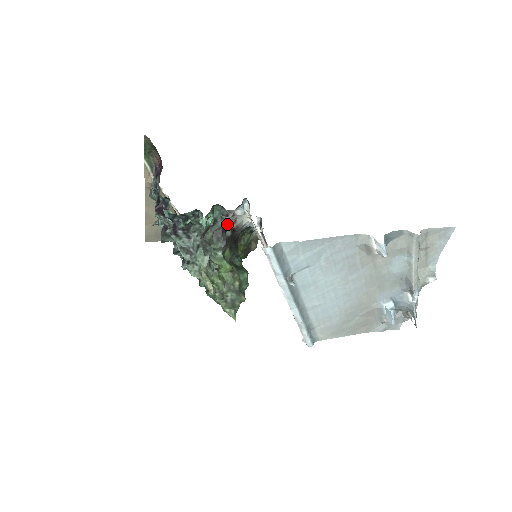
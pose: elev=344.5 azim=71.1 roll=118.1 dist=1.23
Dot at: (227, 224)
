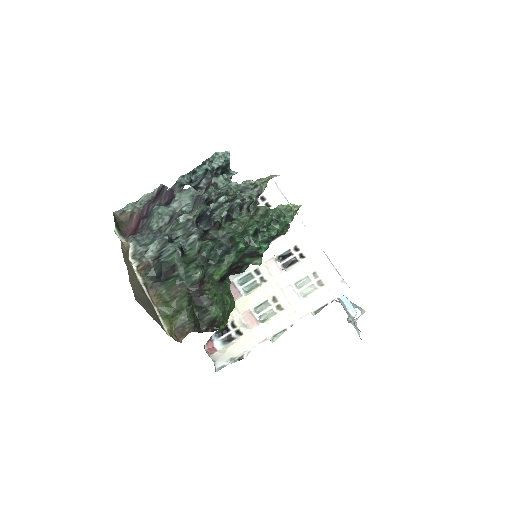
Dot at: occluded
